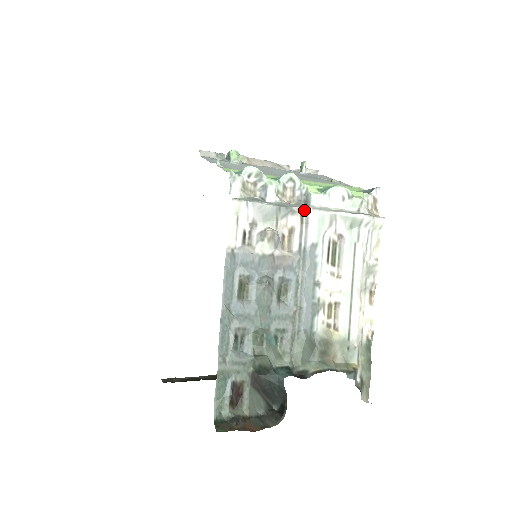
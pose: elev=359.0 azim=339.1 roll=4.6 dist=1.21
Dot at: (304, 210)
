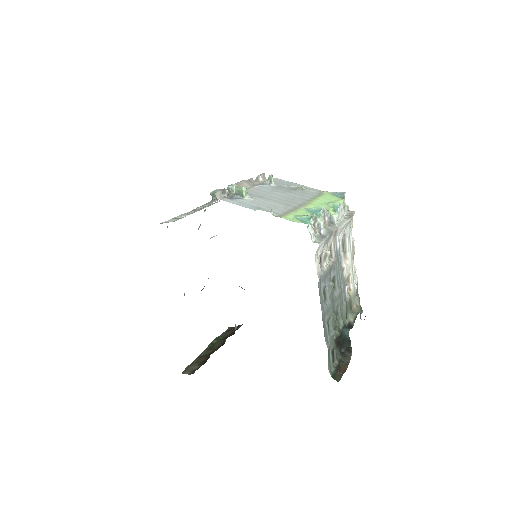
Dot at: (337, 230)
